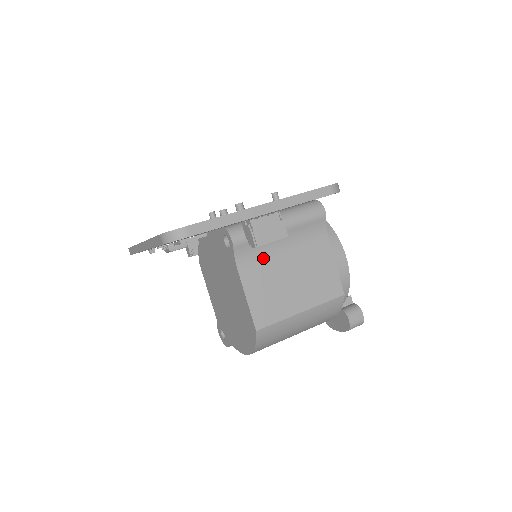
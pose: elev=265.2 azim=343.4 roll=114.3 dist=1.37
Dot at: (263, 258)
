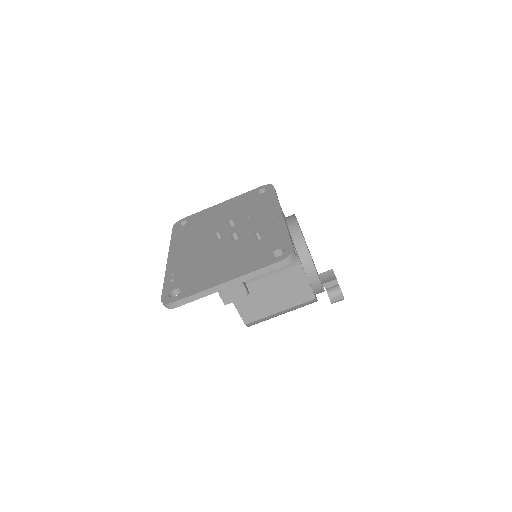
Dot at: (246, 284)
